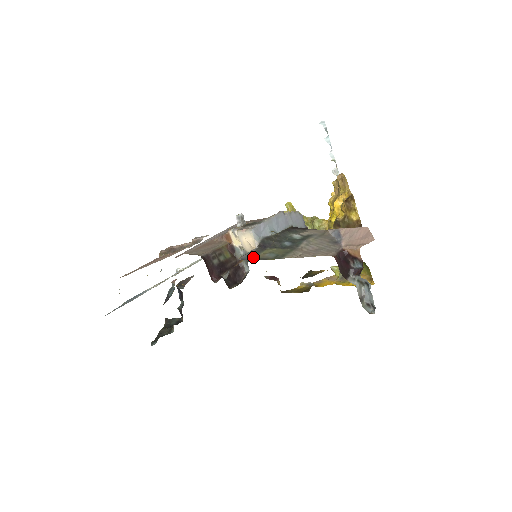
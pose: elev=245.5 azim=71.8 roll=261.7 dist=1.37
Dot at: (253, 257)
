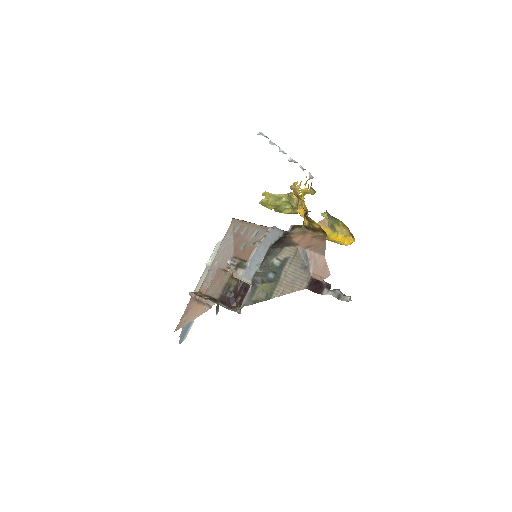
Dot at: (251, 300)
